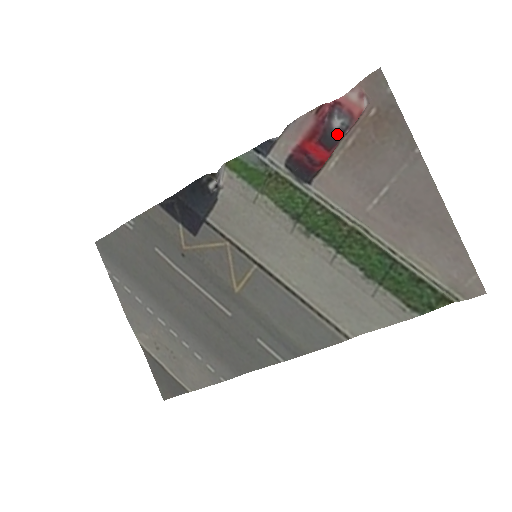
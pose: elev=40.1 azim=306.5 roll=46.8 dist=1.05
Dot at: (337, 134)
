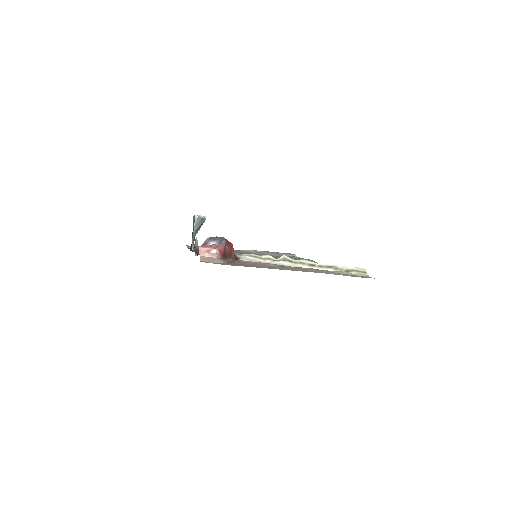
Dot at: (219, 240)
